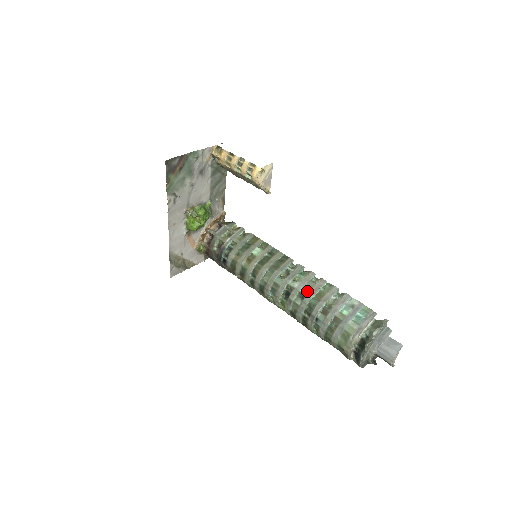
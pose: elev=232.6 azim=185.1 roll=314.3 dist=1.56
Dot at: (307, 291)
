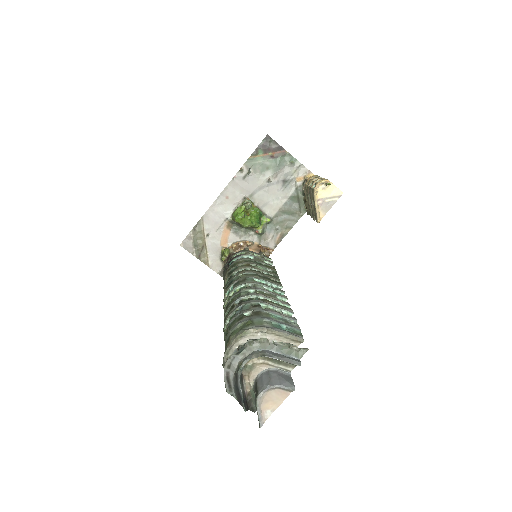
Dot at: (263, 293)
